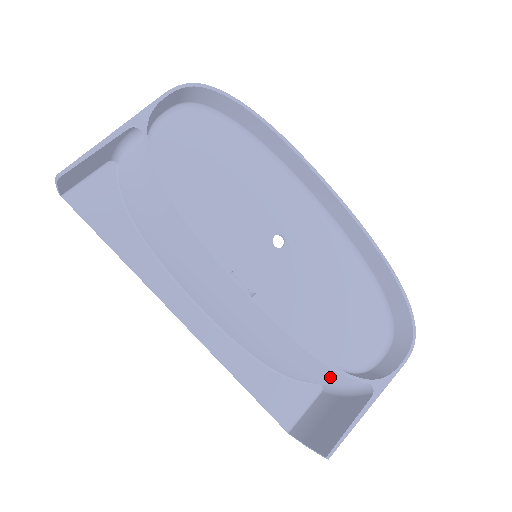
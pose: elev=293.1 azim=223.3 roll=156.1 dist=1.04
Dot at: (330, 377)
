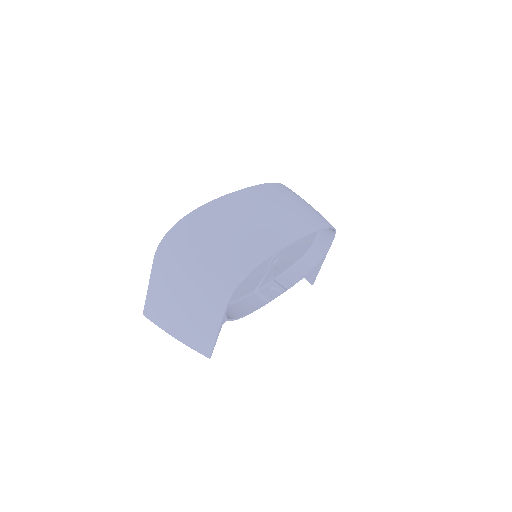
Dot at: occluded
